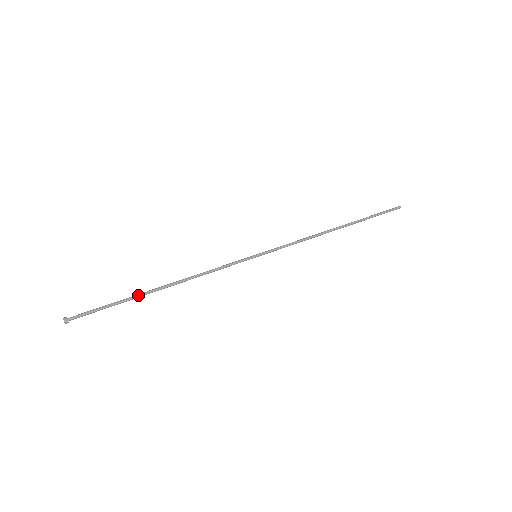
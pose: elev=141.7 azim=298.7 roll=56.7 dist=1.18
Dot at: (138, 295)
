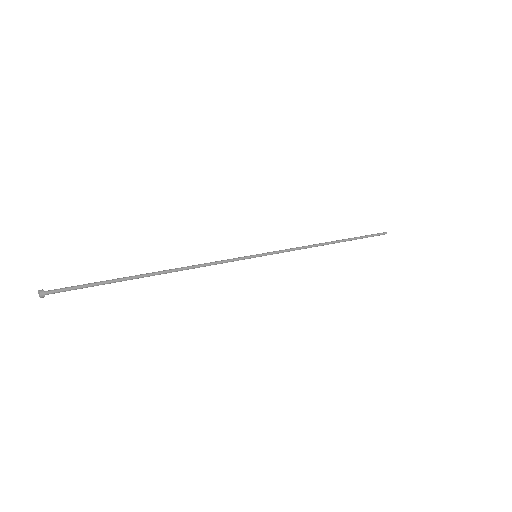
Dot at: (130, 277)
